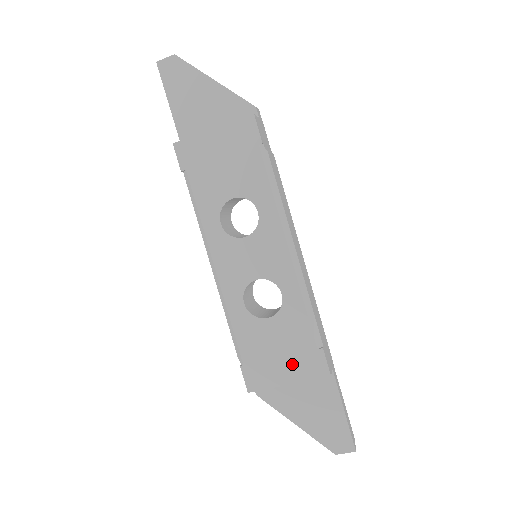
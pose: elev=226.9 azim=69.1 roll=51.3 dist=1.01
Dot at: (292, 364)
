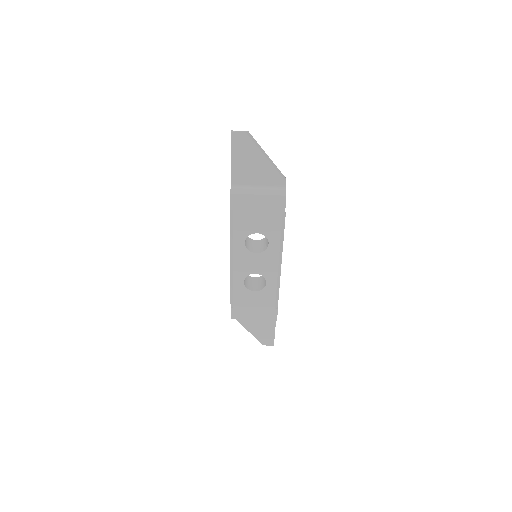
Dot at: (259, 312)
